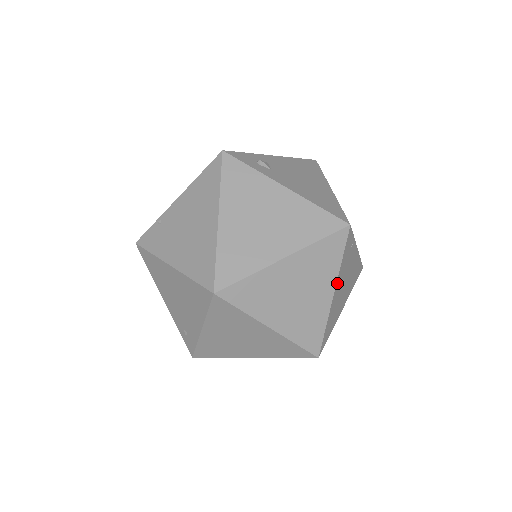
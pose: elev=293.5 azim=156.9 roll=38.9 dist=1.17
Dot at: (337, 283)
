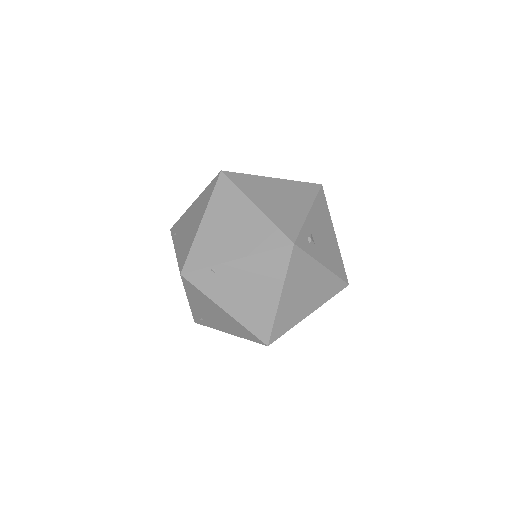
Dot at: occluded
